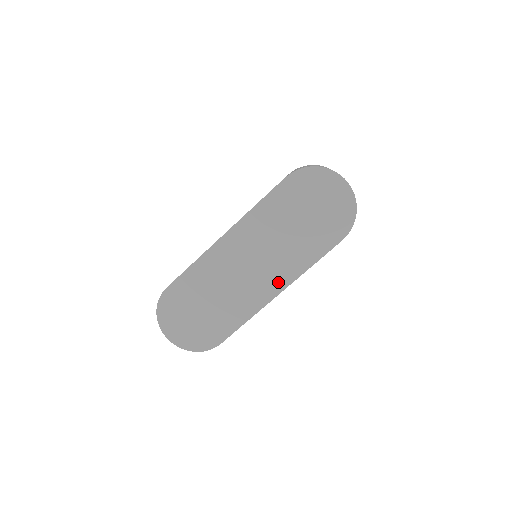
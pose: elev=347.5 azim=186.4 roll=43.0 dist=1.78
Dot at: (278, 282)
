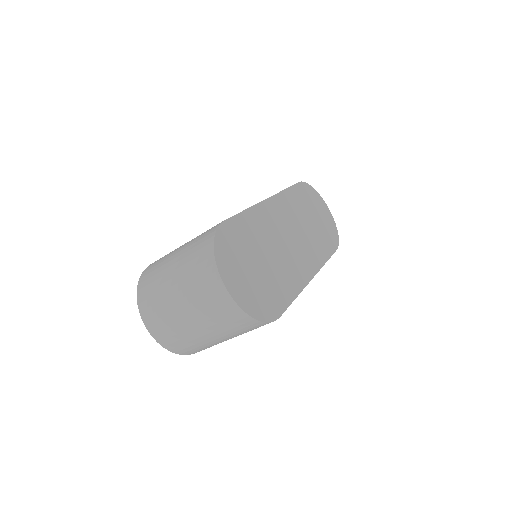
Dot at: (311, 265)
